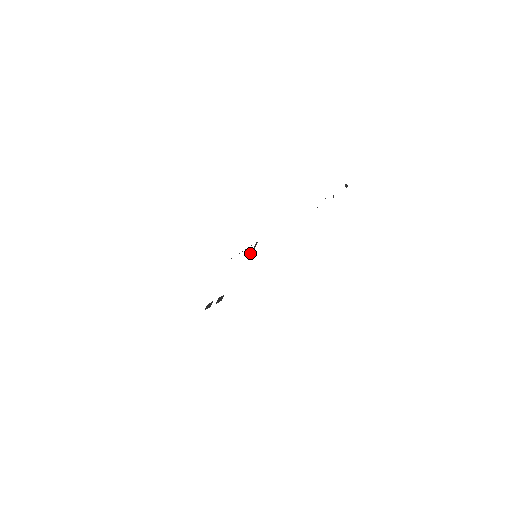
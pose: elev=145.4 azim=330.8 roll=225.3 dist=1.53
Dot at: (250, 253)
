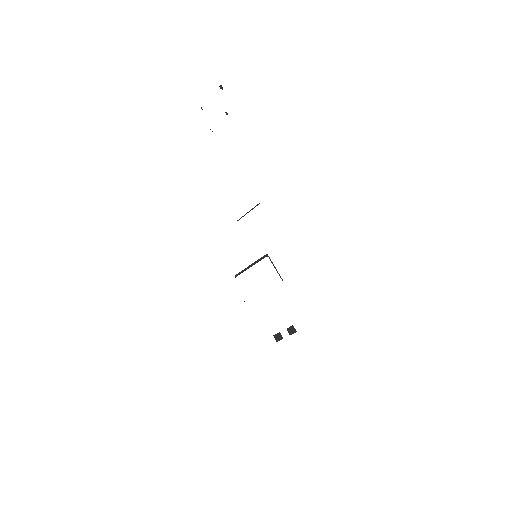
Dot at: occluded
